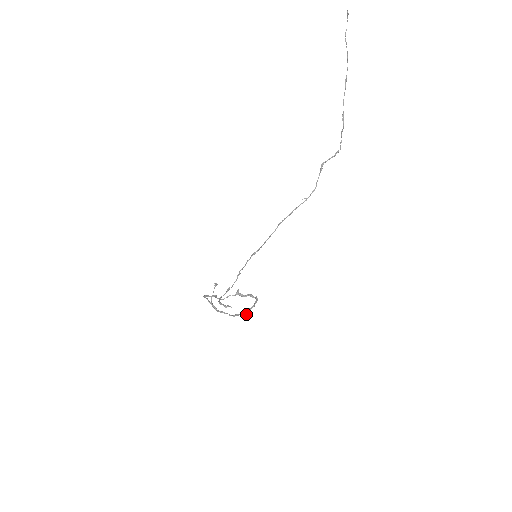
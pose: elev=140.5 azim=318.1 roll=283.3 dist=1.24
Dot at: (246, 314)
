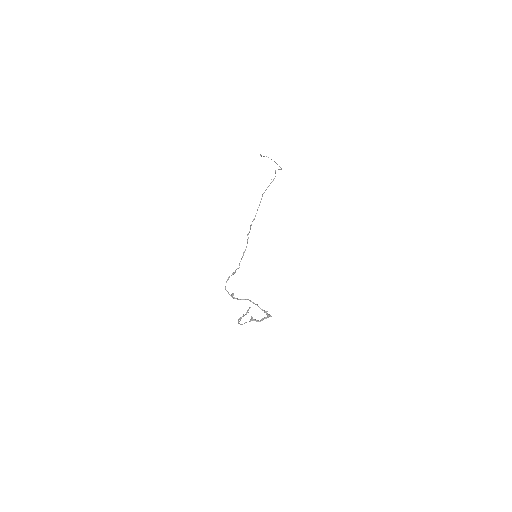
Dot at: occluded
